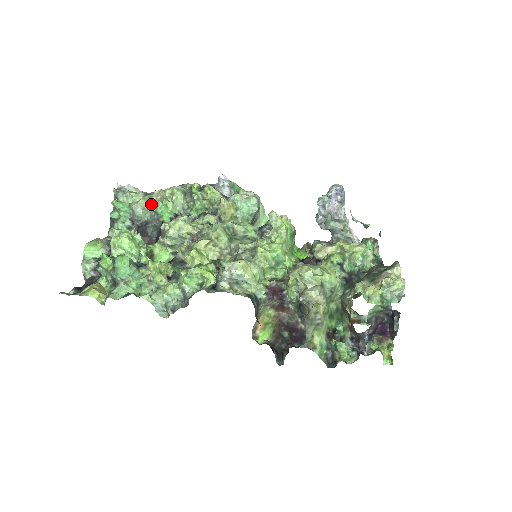
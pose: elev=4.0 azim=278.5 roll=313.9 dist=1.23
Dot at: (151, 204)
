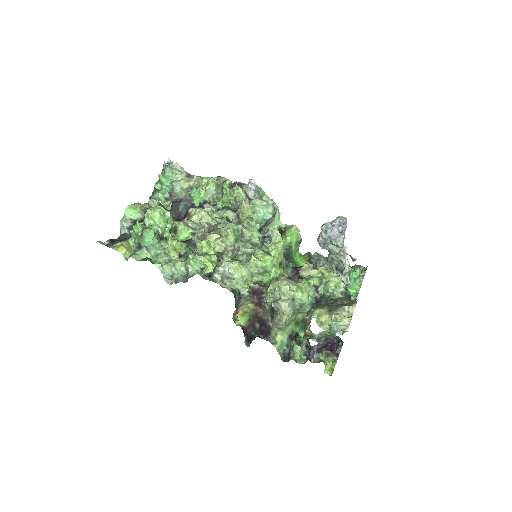
Dot at: (188, 186)
